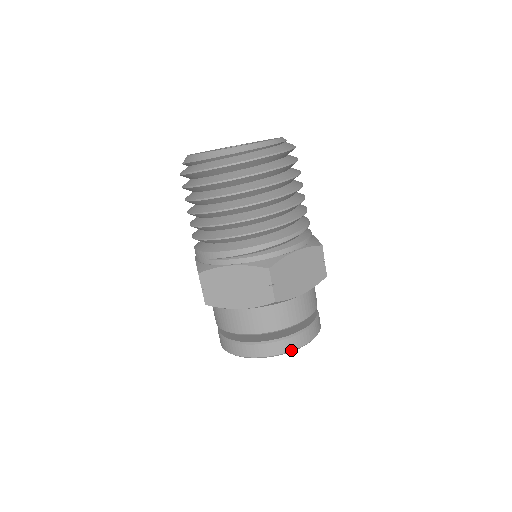
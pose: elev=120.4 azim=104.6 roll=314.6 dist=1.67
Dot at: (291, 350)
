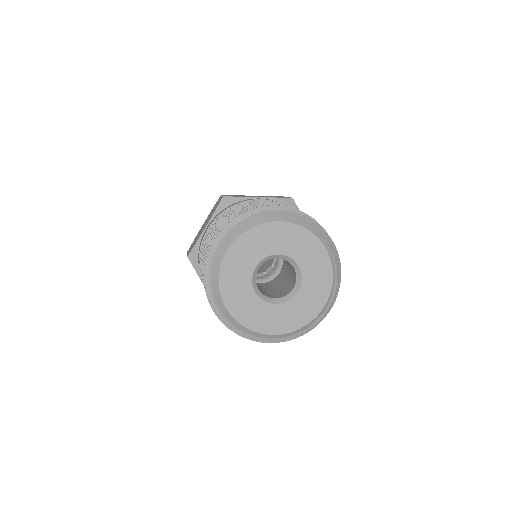
Dot at: occluded
